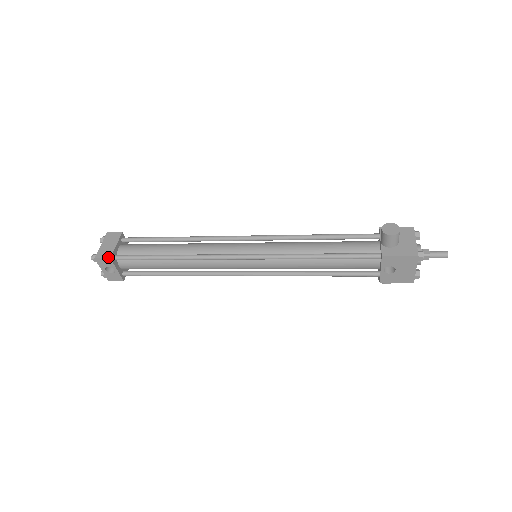
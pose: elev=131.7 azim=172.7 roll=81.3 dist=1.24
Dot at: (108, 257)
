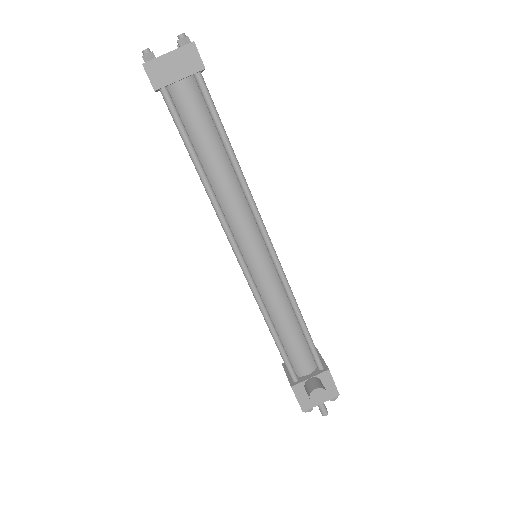
Dot at: (154, 86)
